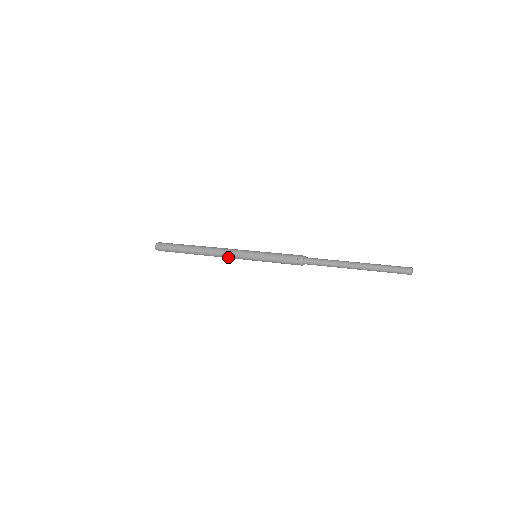
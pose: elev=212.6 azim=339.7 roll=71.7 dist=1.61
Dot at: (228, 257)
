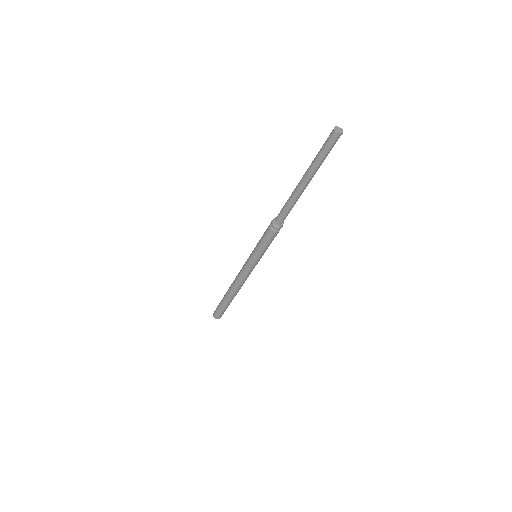
Dot at: (243, 277)
